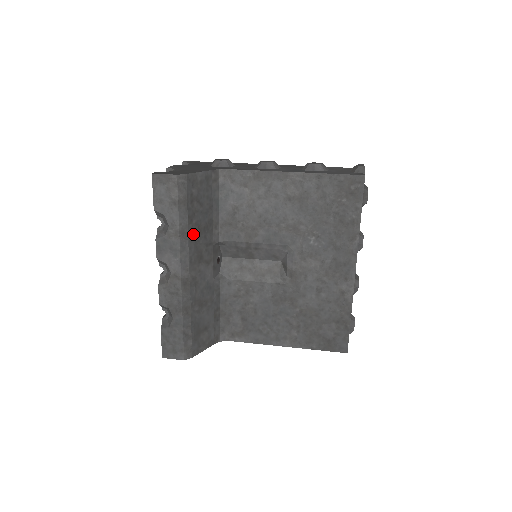
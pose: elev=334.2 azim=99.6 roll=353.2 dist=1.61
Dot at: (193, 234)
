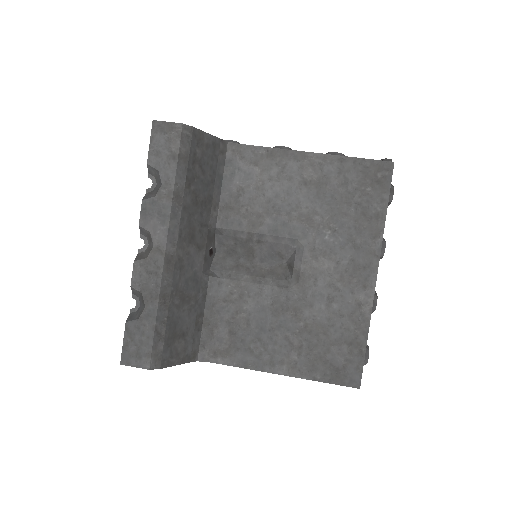
Dot at: (188, 203)
